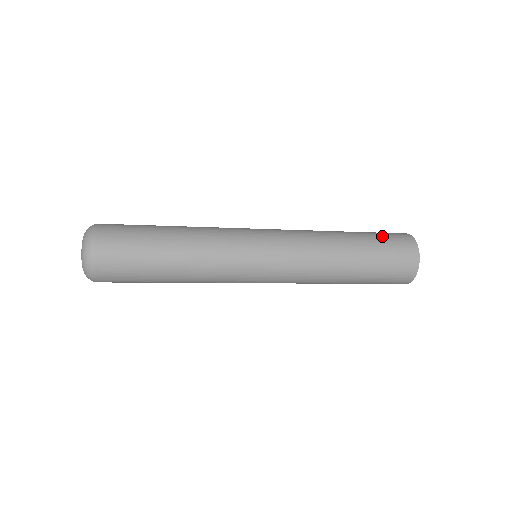
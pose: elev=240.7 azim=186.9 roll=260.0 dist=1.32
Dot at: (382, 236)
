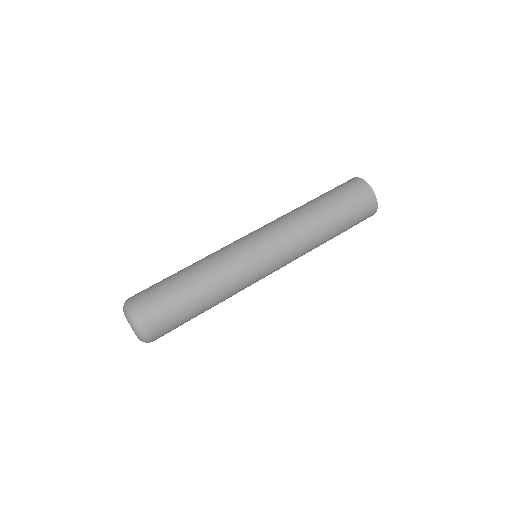
Dot at: (346, 197)
